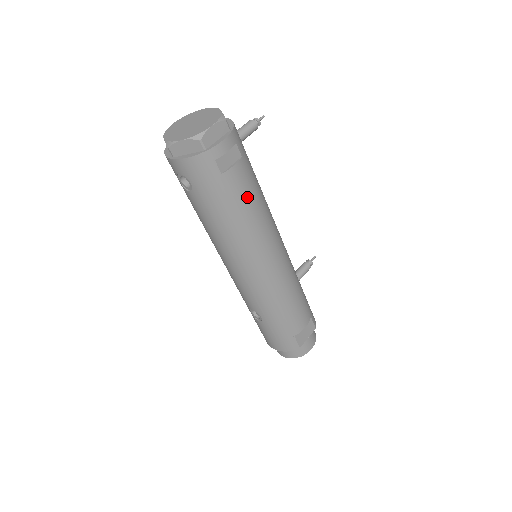
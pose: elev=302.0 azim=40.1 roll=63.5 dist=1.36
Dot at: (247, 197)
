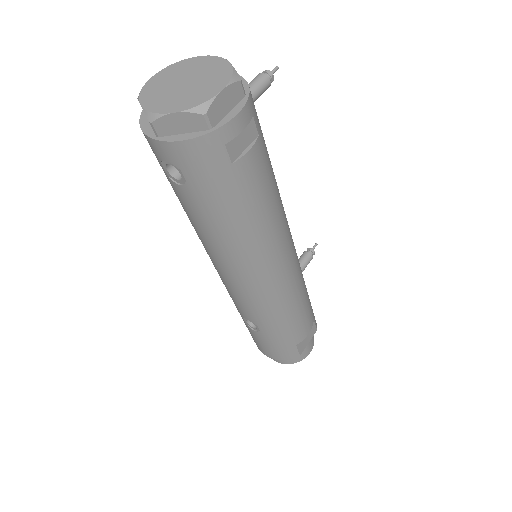
Dot at: (262, 192)
